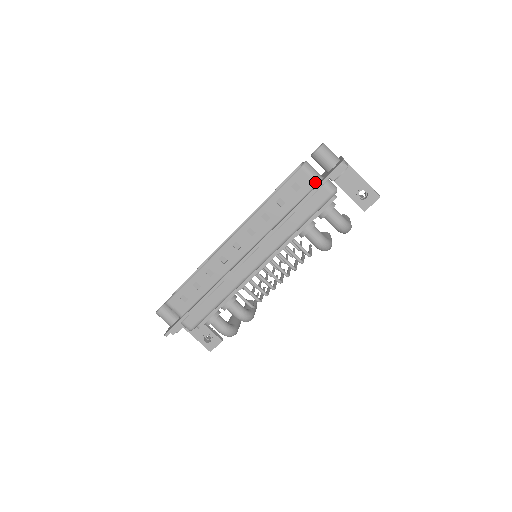
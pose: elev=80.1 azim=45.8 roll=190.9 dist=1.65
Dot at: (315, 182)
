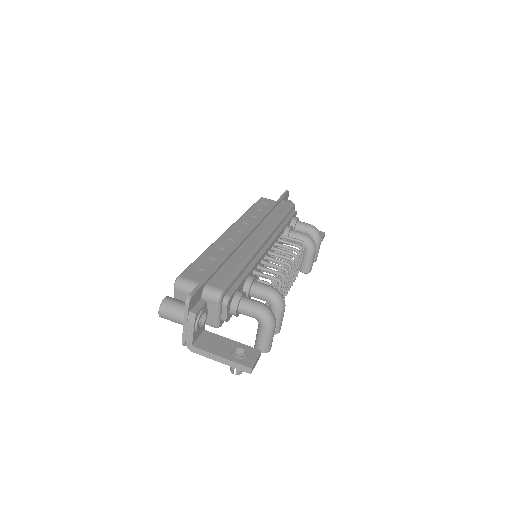
Dot at: occluded
